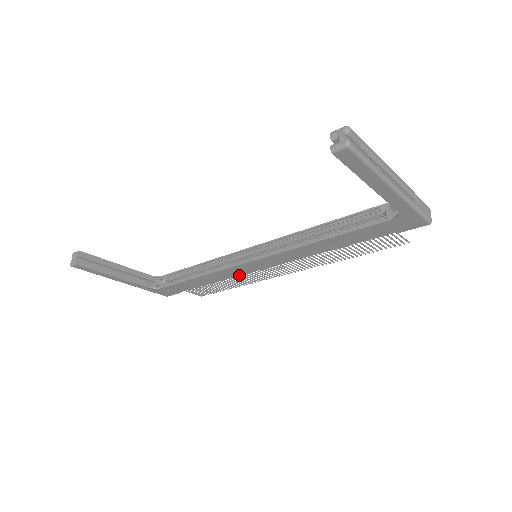
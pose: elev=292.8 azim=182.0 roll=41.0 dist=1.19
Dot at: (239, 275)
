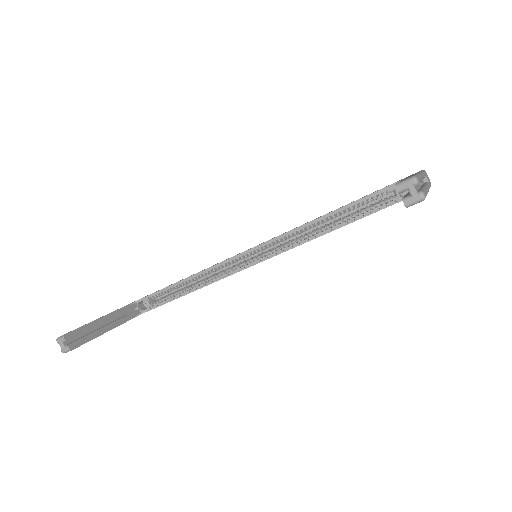
Dot at: occluded
